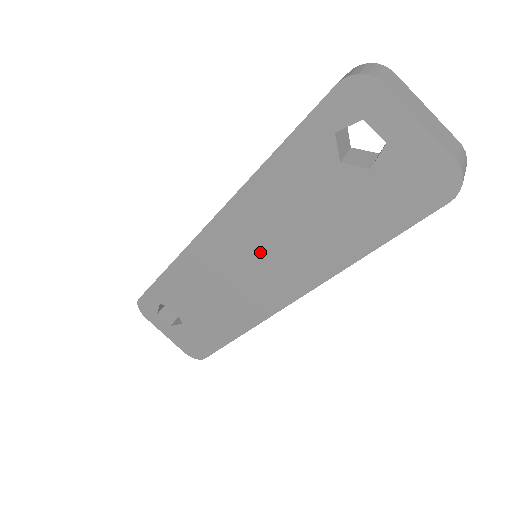
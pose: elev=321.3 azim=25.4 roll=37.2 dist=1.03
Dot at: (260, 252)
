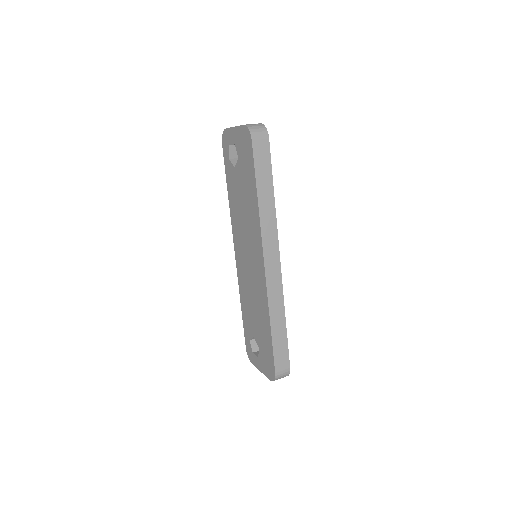
Dot at: (246, 245)
